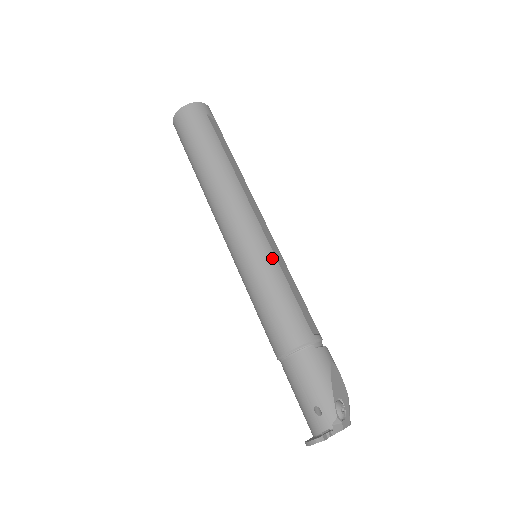
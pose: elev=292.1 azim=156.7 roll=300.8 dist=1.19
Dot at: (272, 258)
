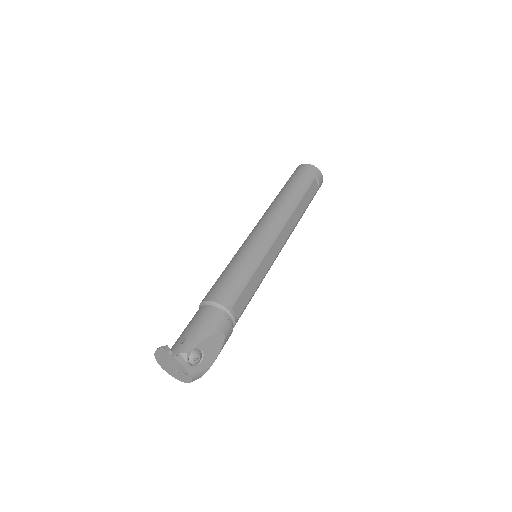
Dot at: (260, 257)
